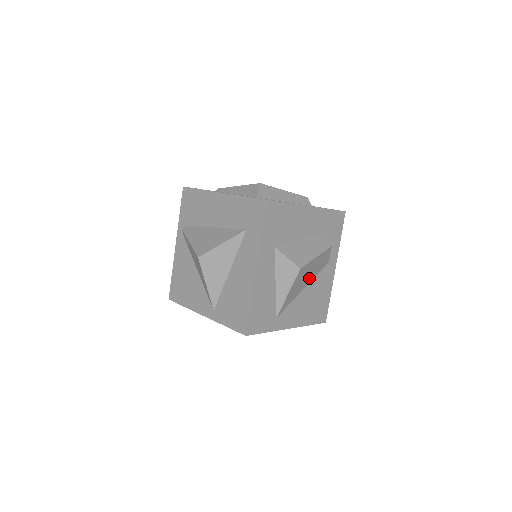
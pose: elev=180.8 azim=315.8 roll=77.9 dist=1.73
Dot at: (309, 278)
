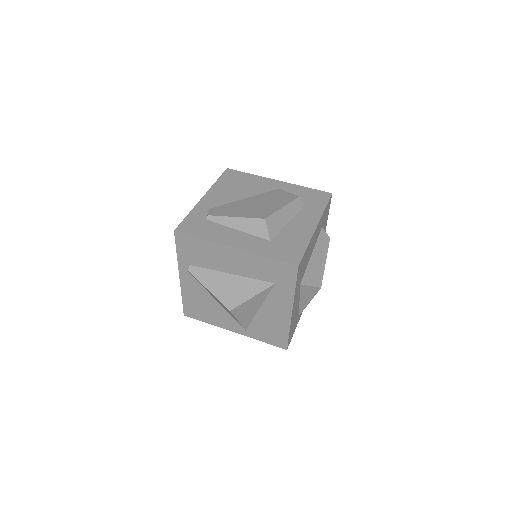
Dot at: occluded
